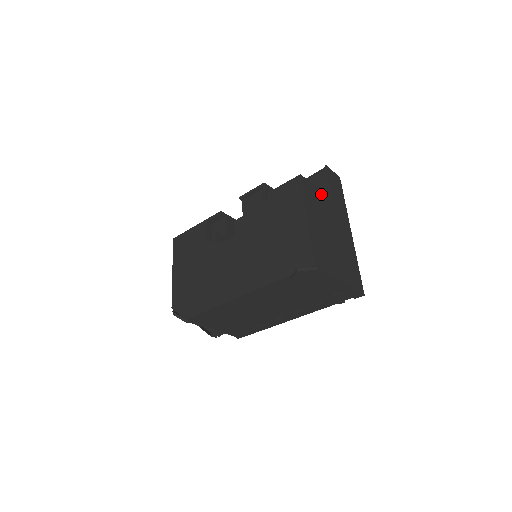
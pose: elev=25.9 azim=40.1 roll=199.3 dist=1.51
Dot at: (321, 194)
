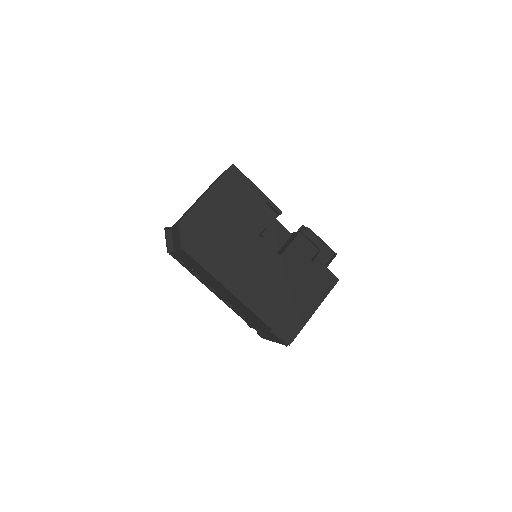
Dot at: occluded
